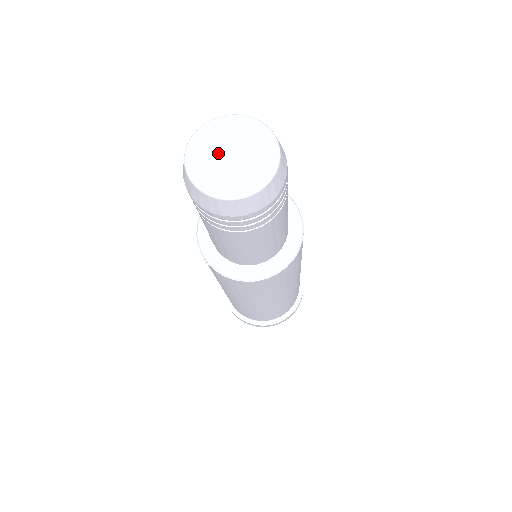
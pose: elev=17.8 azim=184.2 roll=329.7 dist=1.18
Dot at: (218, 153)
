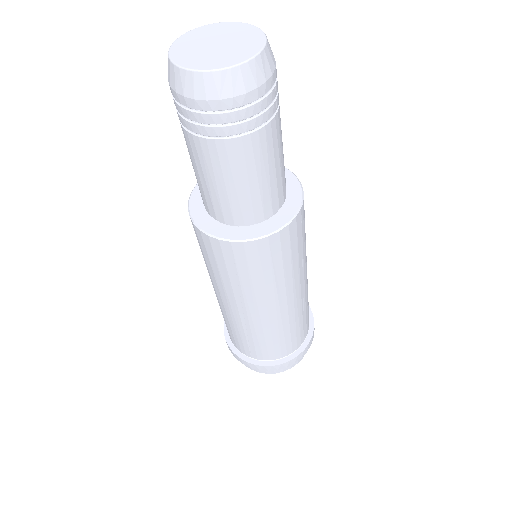
Dot at: (202, 46)
